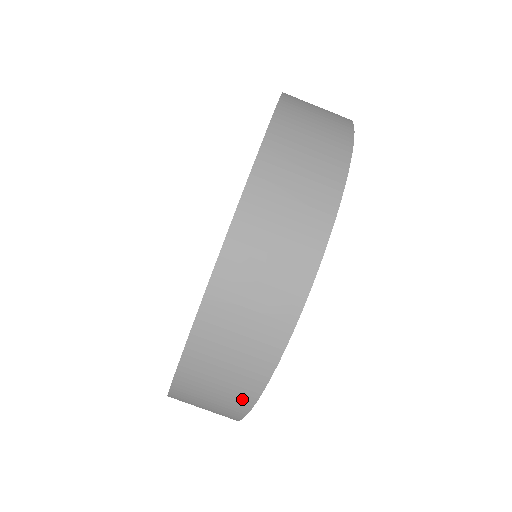
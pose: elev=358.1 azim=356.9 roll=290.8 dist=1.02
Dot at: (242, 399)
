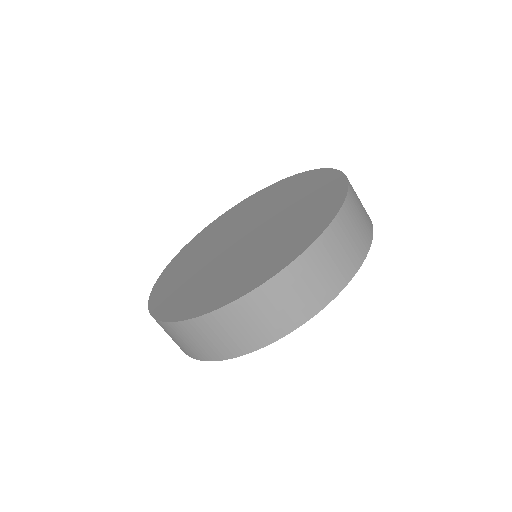
Dot at: (264, 337)
